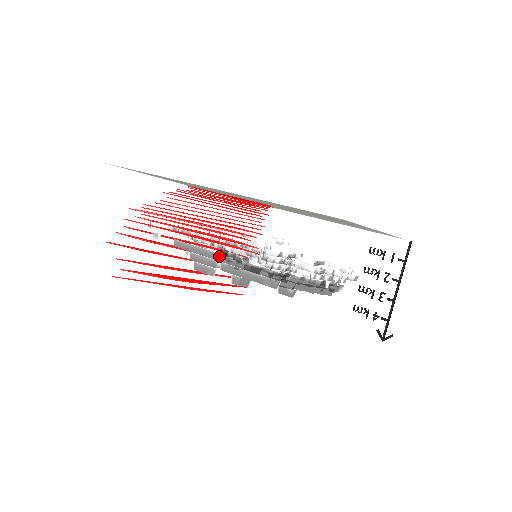
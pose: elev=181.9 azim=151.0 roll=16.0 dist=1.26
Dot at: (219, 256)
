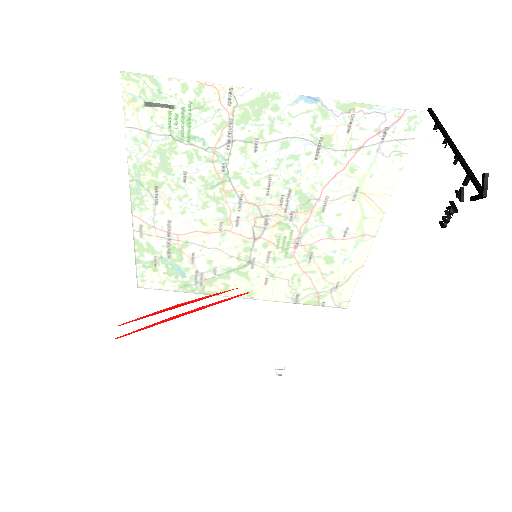
Dot at: occluded
